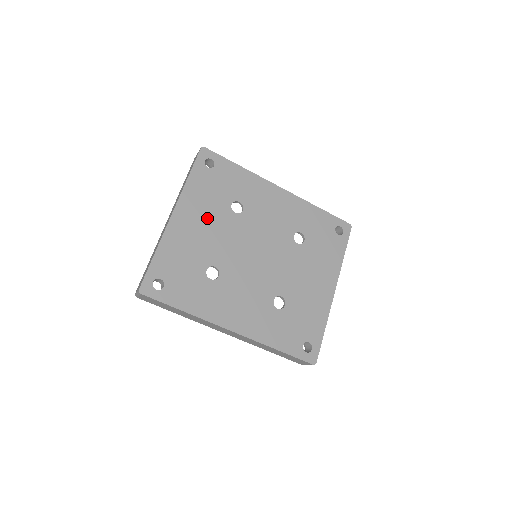
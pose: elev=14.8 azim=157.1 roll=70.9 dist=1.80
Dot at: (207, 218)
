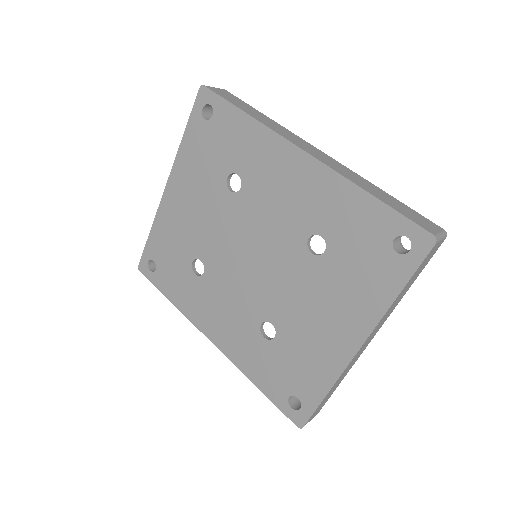
Dot at: (198, 195)
